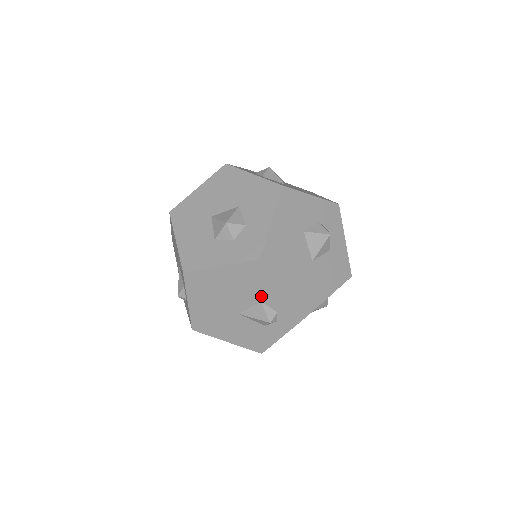
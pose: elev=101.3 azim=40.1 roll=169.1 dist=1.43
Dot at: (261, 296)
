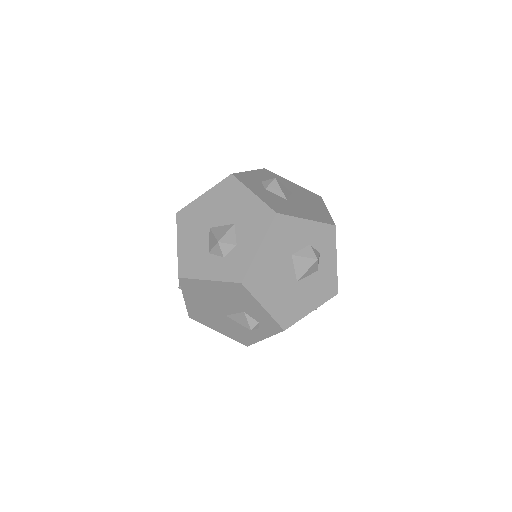
Dot at: (244, 308)
